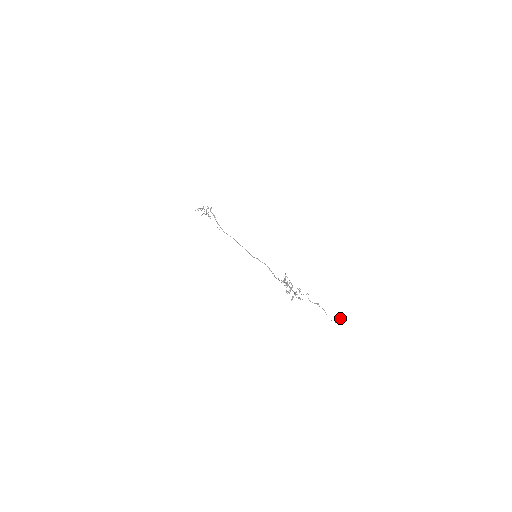
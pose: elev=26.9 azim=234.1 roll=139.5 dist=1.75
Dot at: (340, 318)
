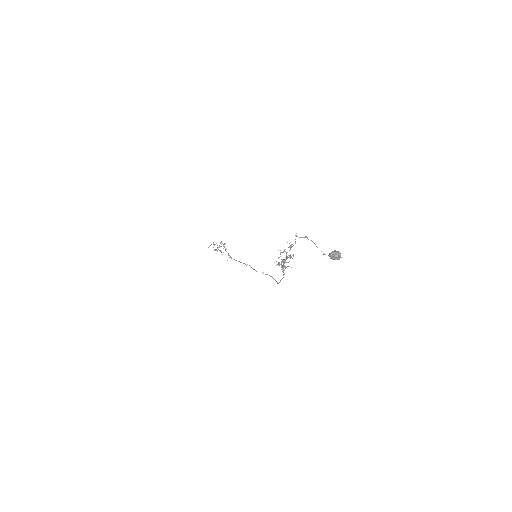
Dot at: (335, 250)
